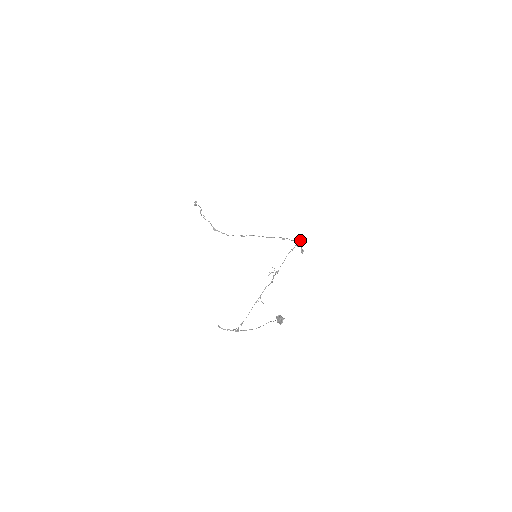
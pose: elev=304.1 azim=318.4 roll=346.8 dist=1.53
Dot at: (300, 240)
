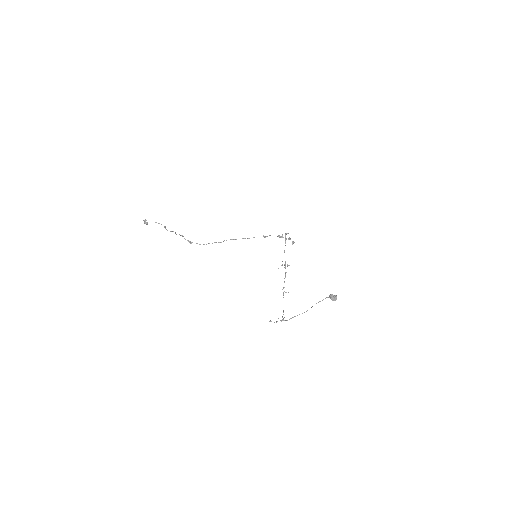
Dot at: occluded
